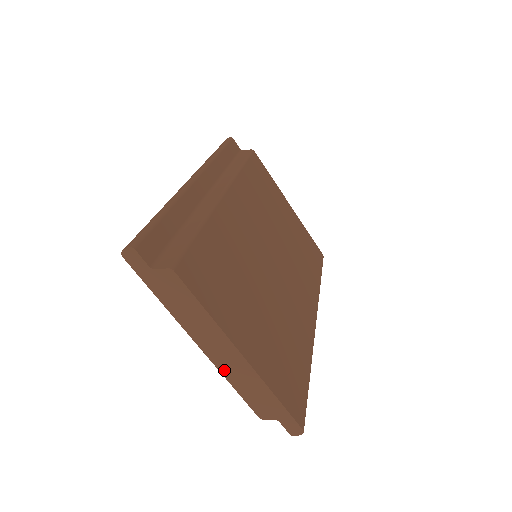
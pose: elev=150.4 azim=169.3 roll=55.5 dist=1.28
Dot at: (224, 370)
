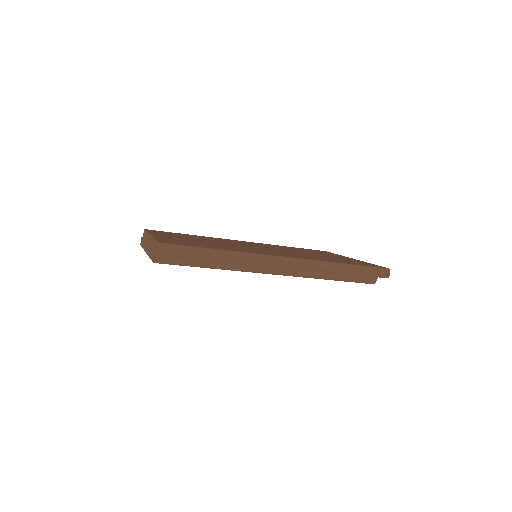
Dot at: occluded
